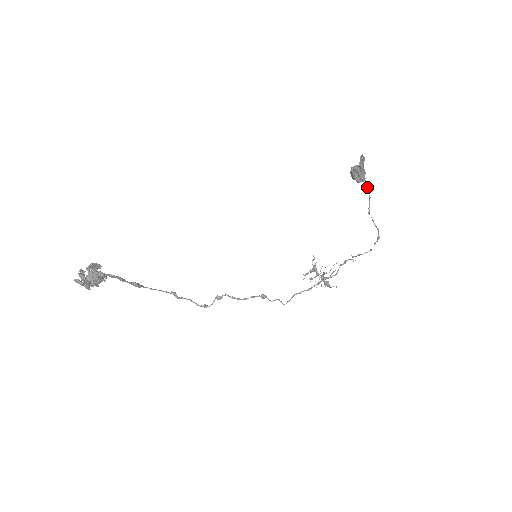
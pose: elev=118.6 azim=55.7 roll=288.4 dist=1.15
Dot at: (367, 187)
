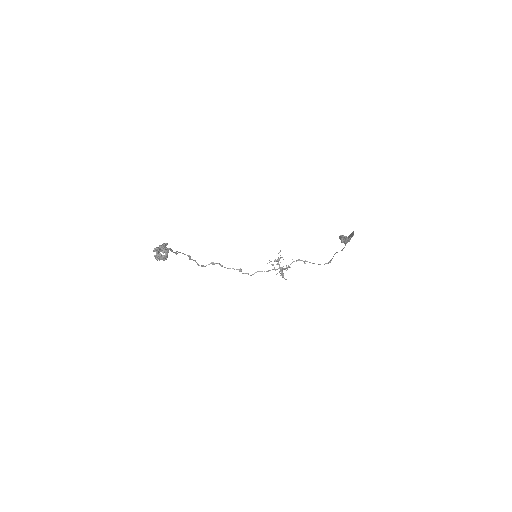
Dot at: occluded
